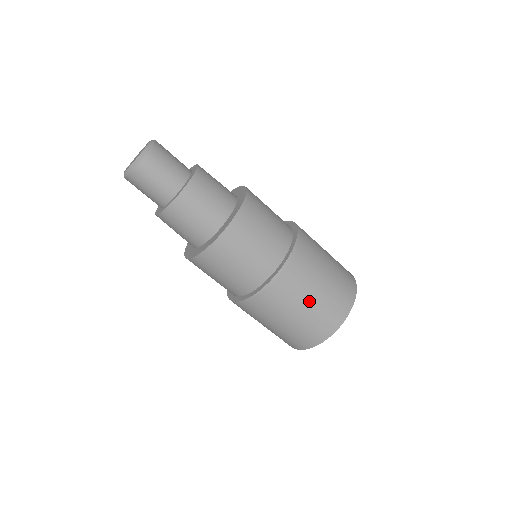
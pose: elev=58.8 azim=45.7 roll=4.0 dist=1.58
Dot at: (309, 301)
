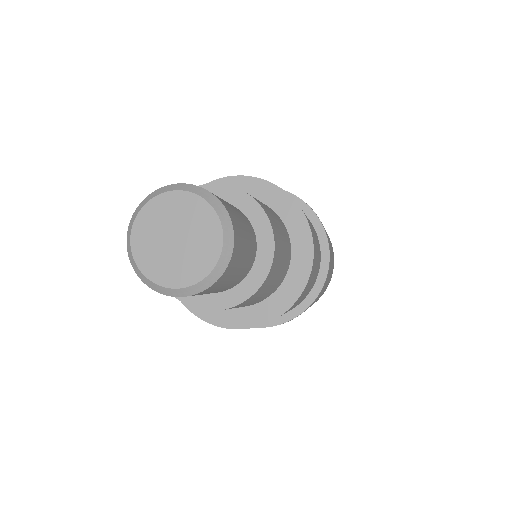
Dot at: occluded
